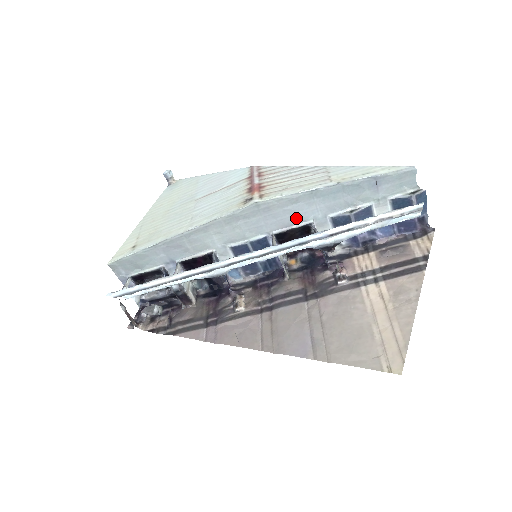
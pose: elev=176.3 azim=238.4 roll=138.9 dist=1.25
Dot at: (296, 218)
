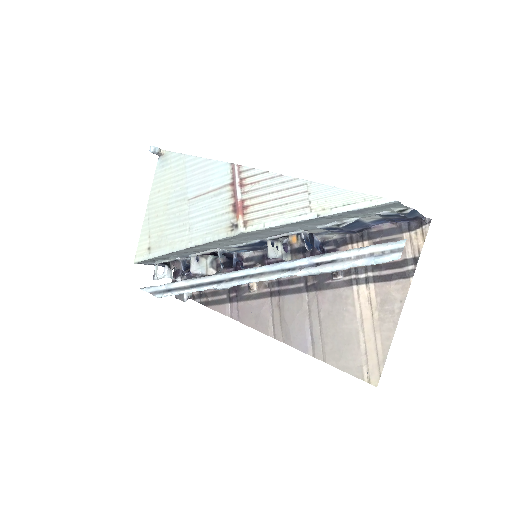
Dot at: (285, 232)
